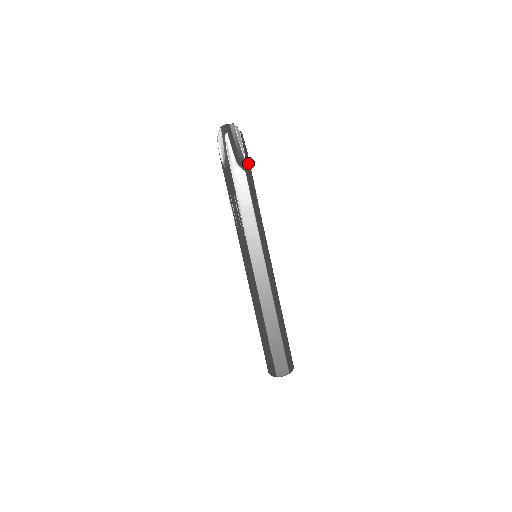
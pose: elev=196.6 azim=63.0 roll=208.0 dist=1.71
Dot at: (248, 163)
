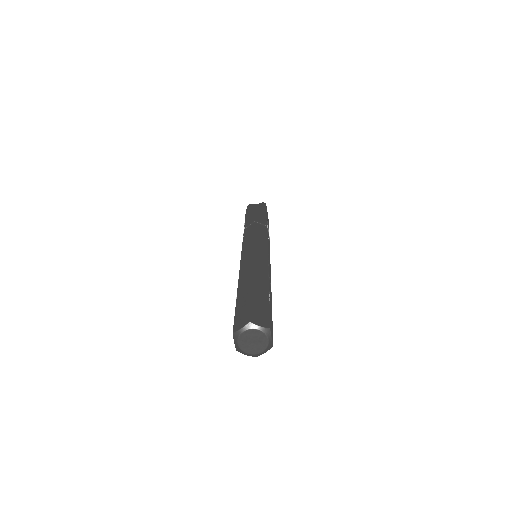
Dot at: (264, 212)
